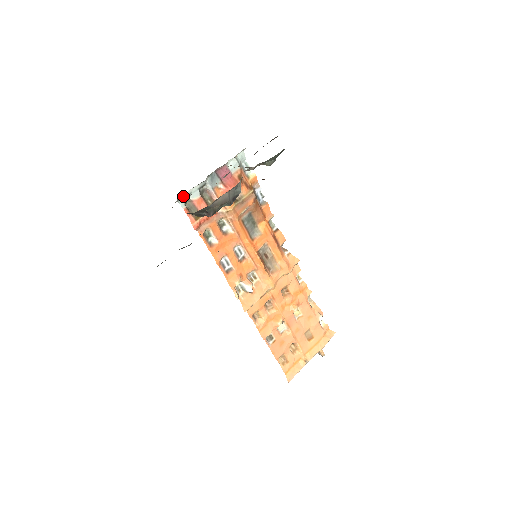
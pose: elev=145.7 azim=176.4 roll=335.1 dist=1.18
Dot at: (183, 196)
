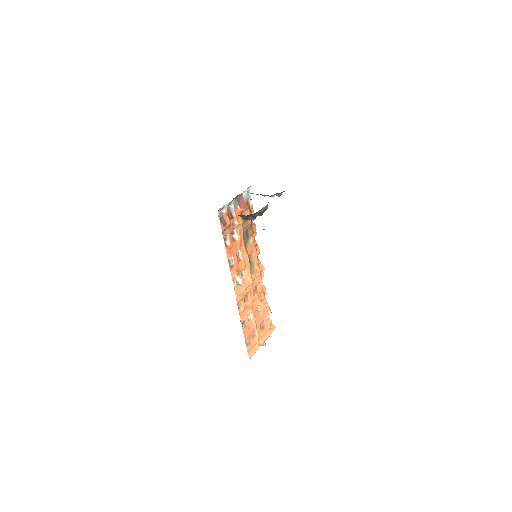
Dot at: (221, 208)
